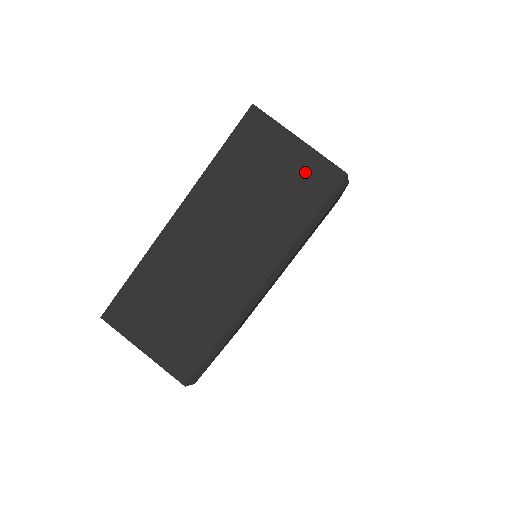
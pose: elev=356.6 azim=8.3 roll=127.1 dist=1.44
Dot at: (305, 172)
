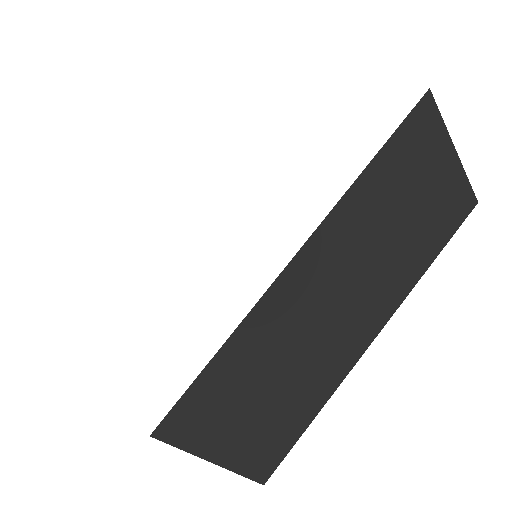
Dot at: (449, 197)
